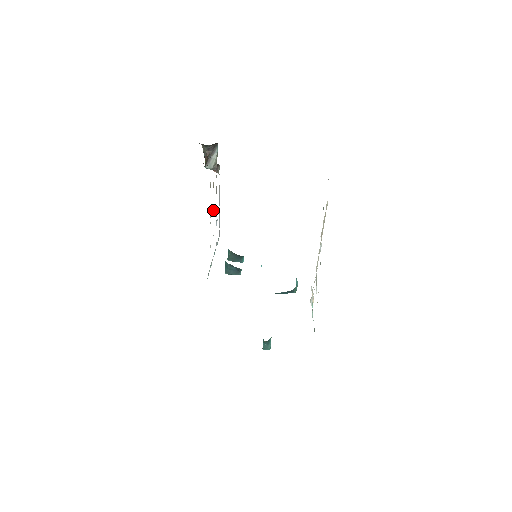
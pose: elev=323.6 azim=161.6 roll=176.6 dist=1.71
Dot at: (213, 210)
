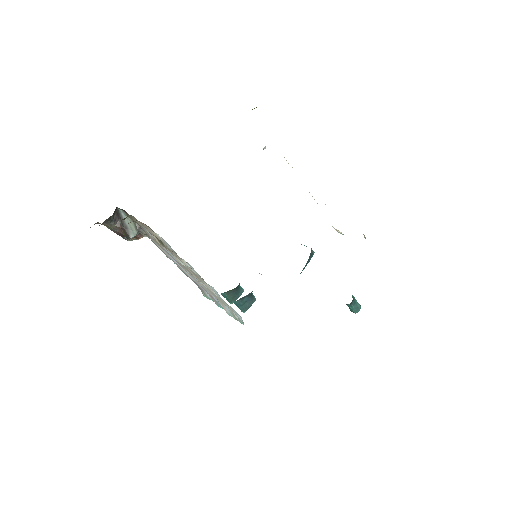
Dot at: (179, 262)
